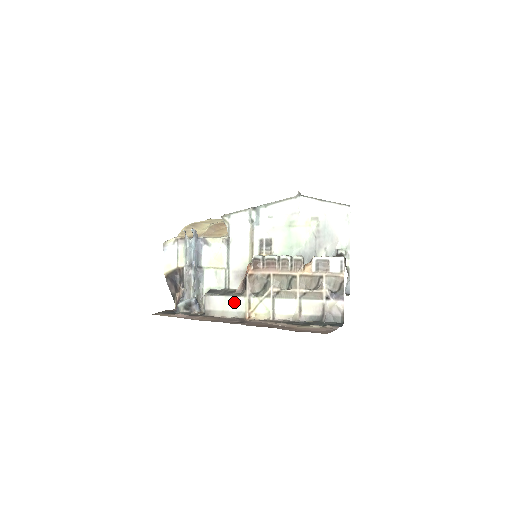
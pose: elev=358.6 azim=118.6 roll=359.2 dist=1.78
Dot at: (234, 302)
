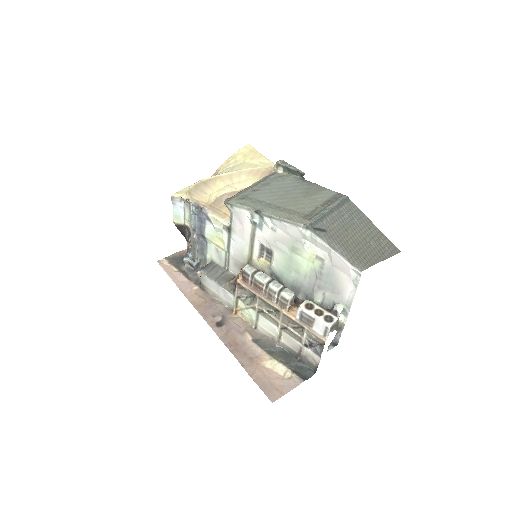
Dot at: (224, 293)
